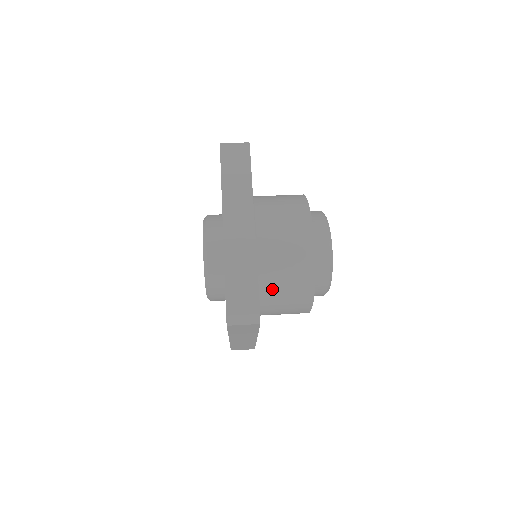
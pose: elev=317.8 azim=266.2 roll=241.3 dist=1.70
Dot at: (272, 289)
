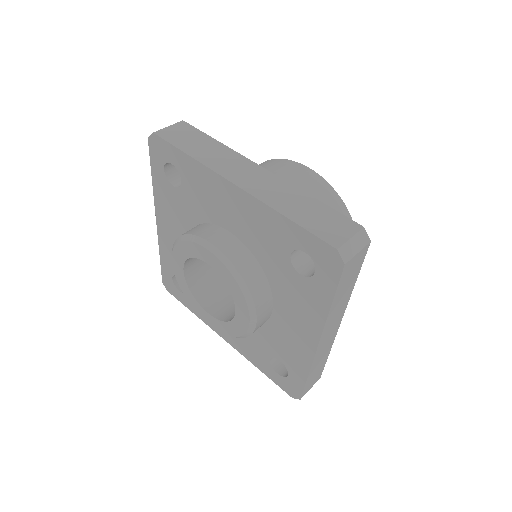
Dot at: occluded
